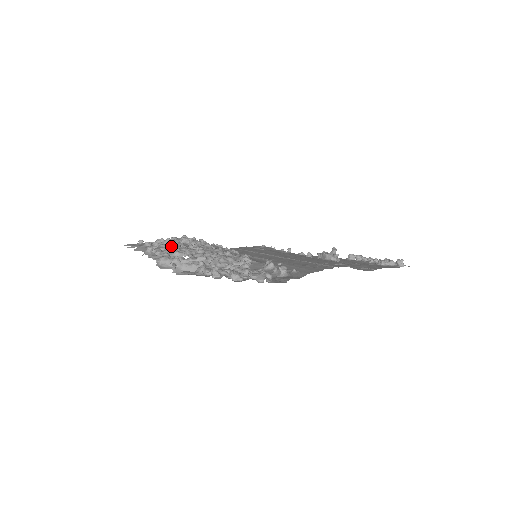
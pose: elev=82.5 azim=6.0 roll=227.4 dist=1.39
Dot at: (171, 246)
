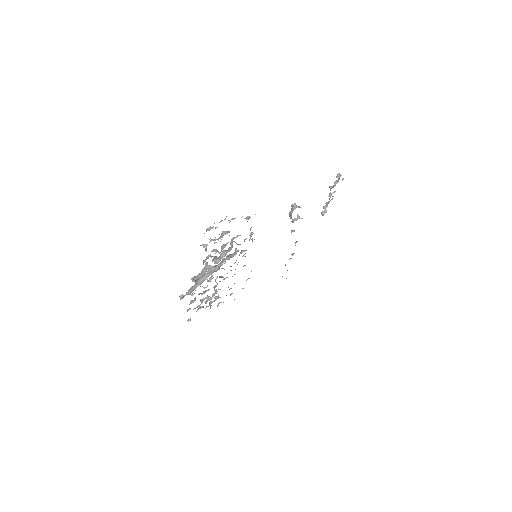
Dot at: occluded
